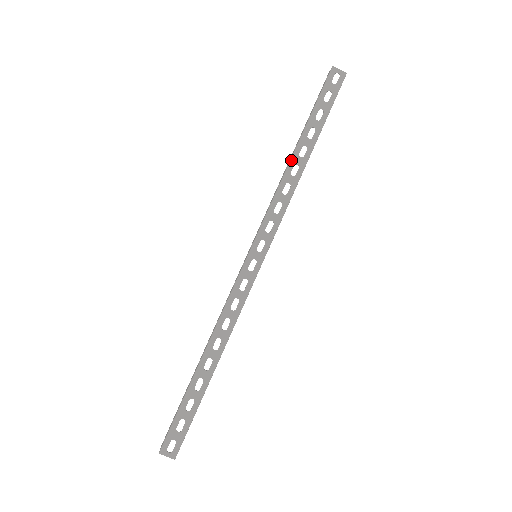
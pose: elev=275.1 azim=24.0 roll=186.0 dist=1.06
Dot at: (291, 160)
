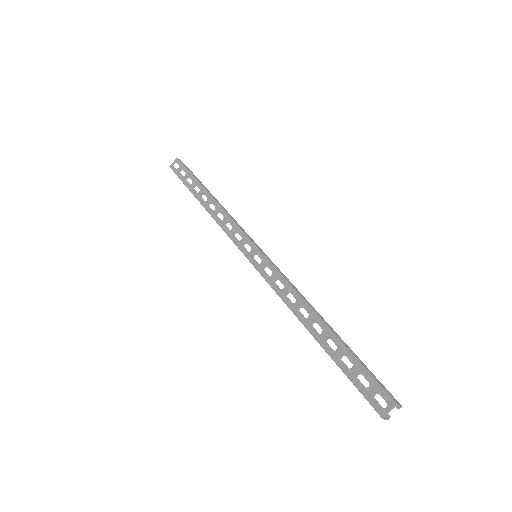
Dot at: (205, 208)
